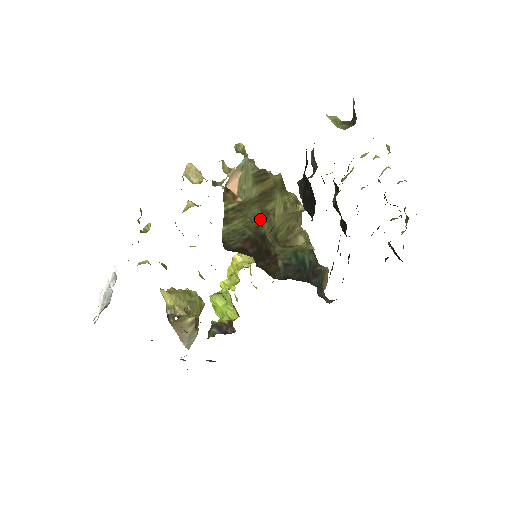
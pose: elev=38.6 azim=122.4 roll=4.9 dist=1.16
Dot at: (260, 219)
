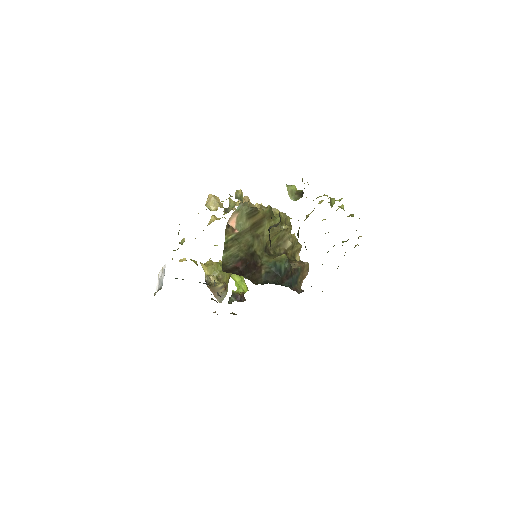
Dot at: (251, 242)
